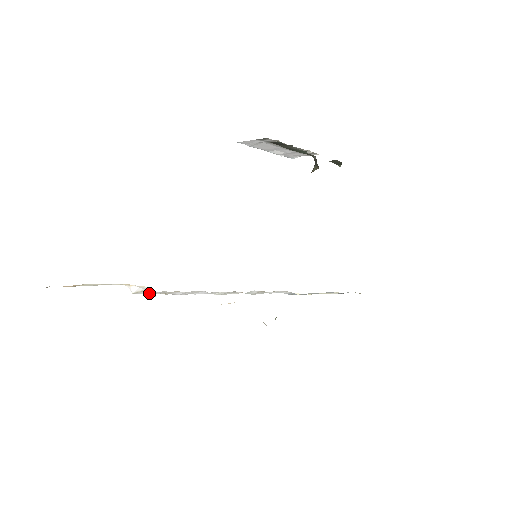
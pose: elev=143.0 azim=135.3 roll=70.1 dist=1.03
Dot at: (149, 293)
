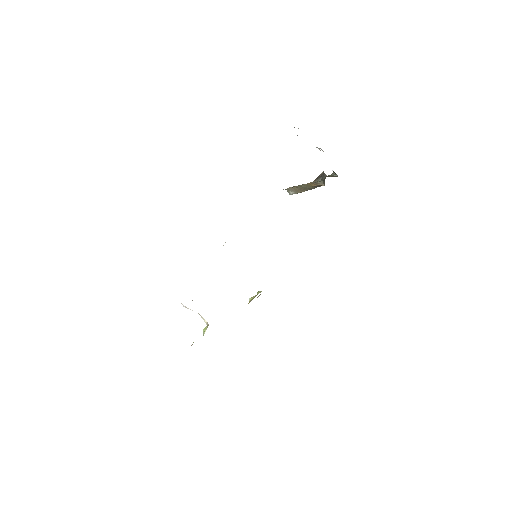
Dot at: occluded
